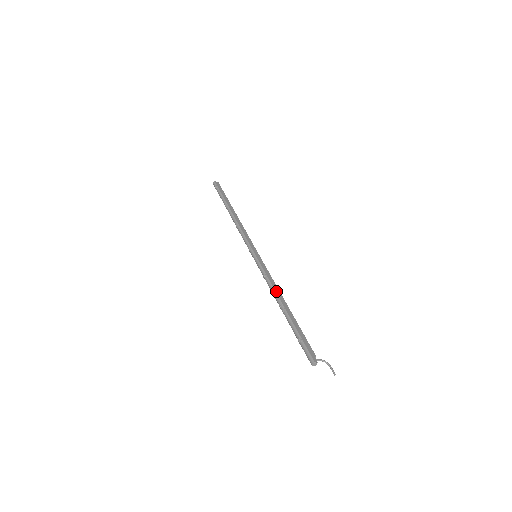
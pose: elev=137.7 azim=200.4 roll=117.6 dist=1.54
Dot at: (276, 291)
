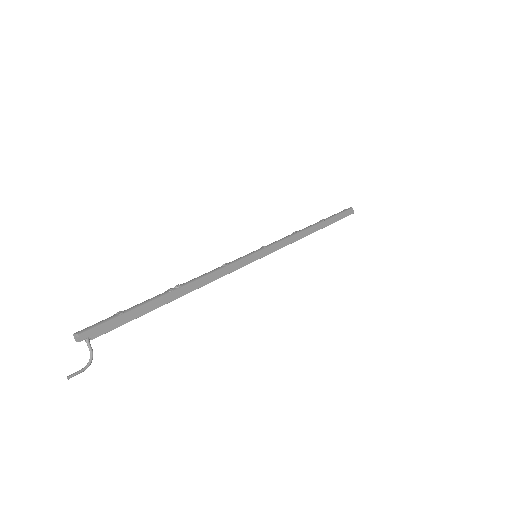
Dot at: (202, 279)
